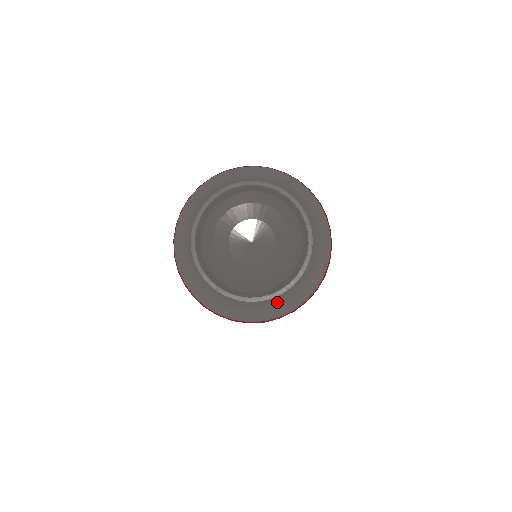
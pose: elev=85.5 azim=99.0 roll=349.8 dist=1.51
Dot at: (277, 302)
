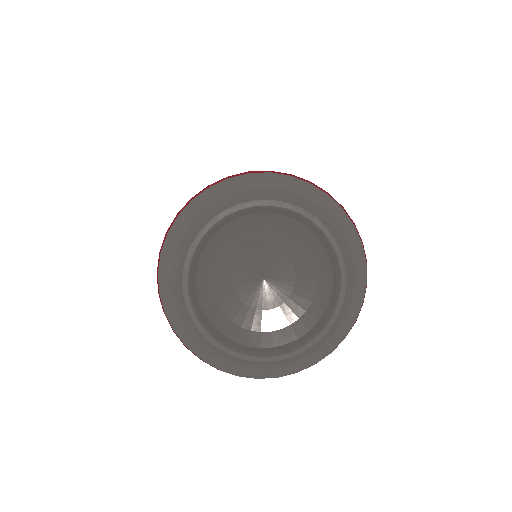
Dot at: (279, 364)
